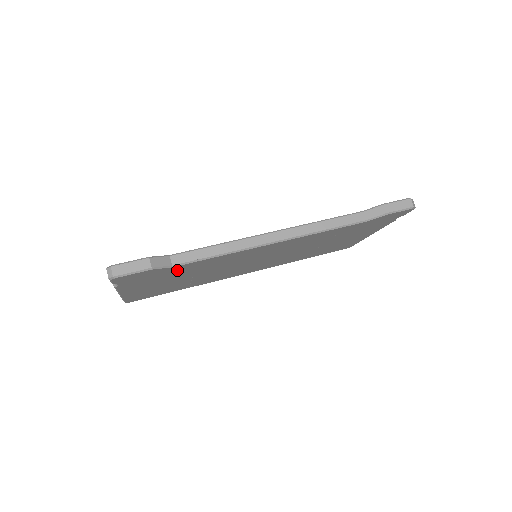
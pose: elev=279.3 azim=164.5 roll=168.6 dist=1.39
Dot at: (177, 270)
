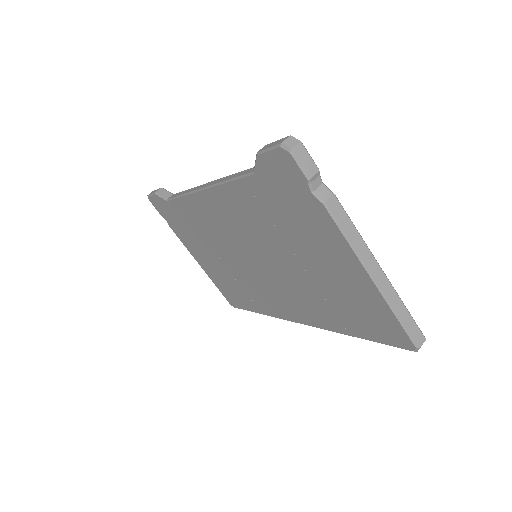
Dot at: (181, 216)
